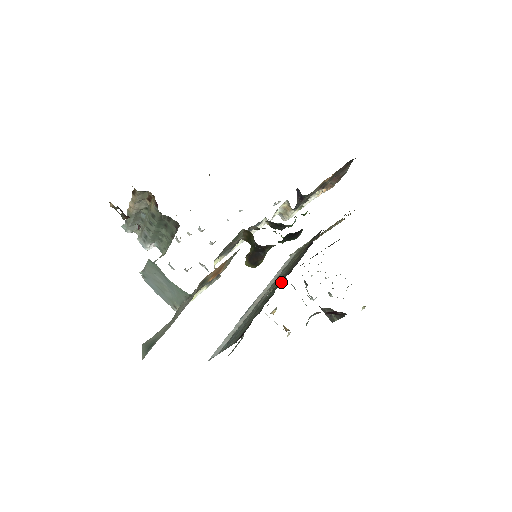
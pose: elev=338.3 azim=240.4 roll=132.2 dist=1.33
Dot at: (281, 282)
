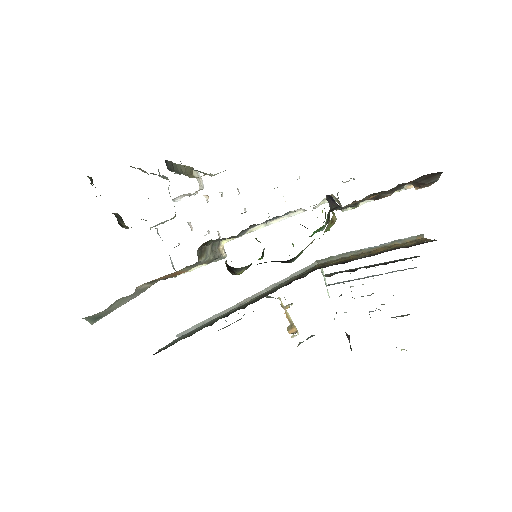
Dot at: occluded
